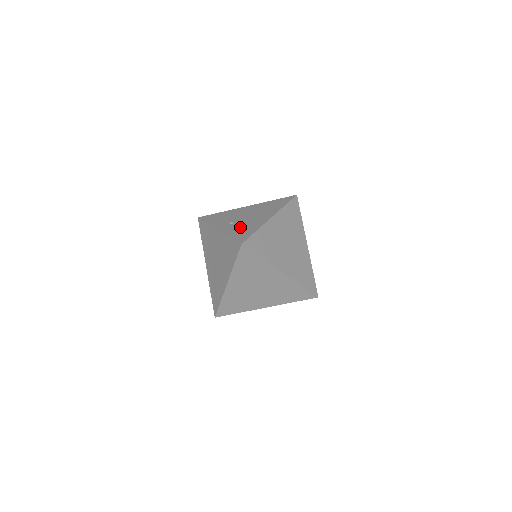
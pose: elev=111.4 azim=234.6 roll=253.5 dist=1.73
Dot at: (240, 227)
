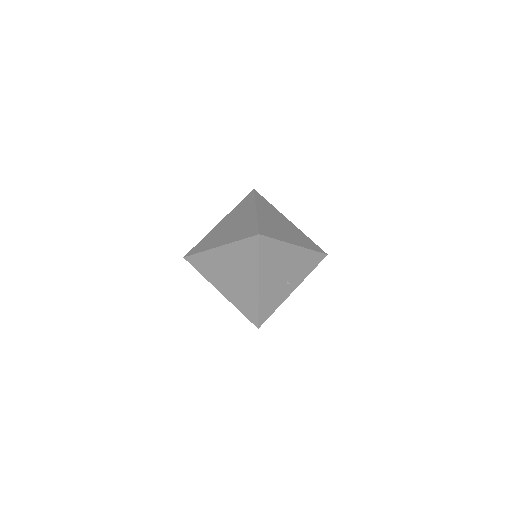
Dot at: occluded
